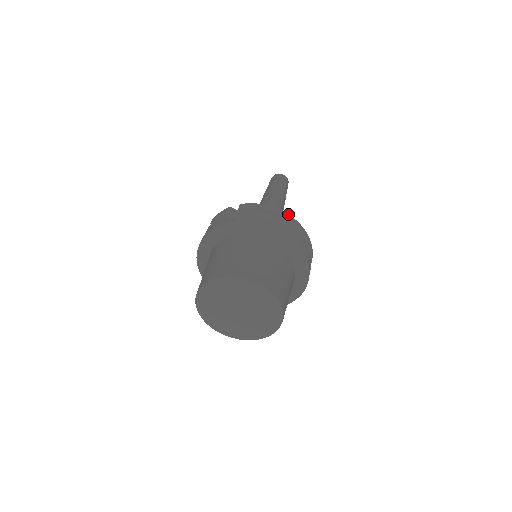
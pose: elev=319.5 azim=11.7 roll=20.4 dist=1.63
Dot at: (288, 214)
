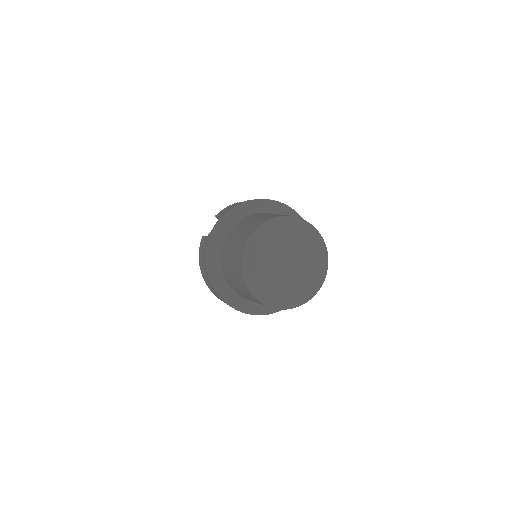
Dot at: occluded
